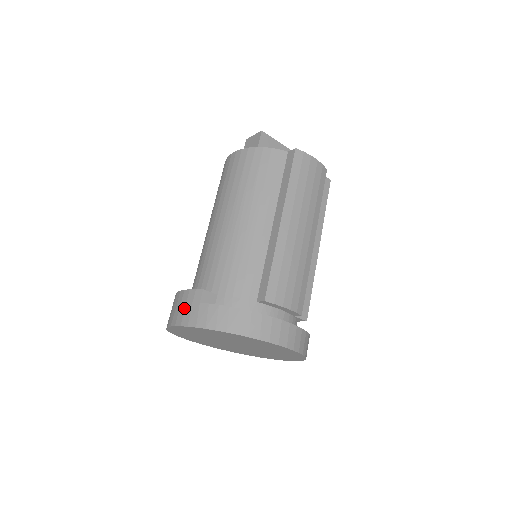
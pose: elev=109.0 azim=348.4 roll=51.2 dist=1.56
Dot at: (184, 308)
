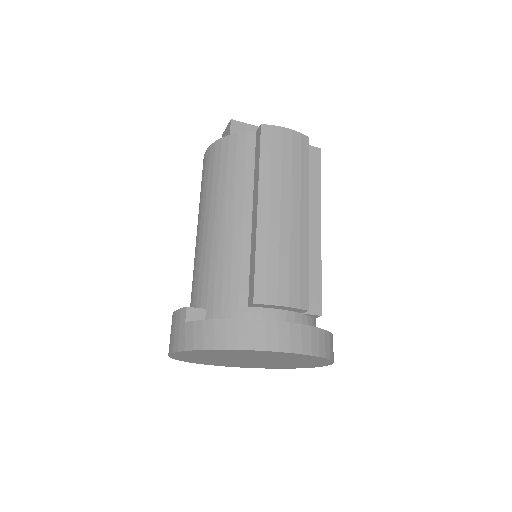
Dot at: (174, 332)
